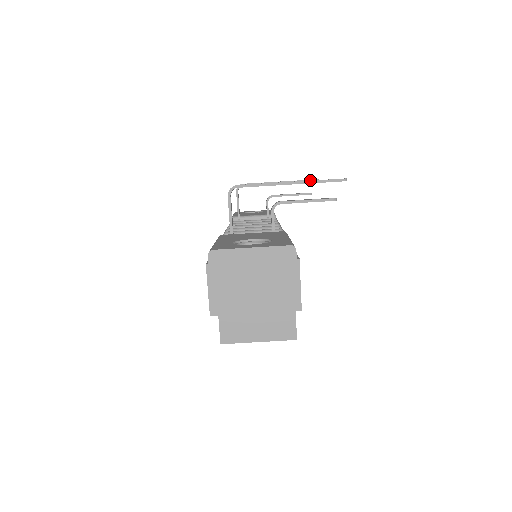
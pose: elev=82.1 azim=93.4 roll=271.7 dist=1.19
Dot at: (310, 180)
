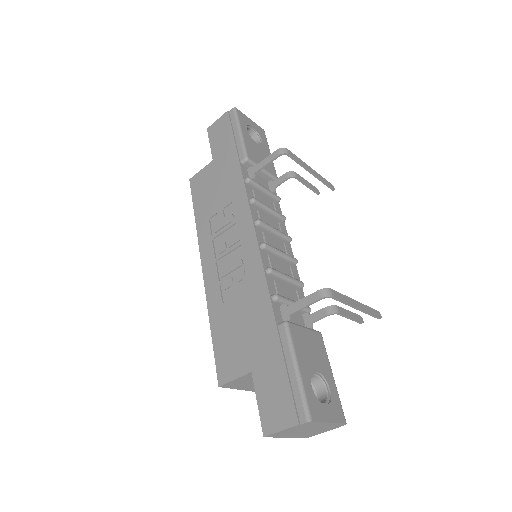
Dot at: (330, 187)
